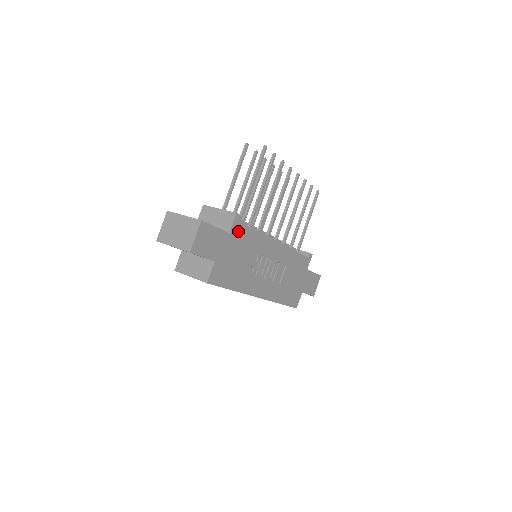
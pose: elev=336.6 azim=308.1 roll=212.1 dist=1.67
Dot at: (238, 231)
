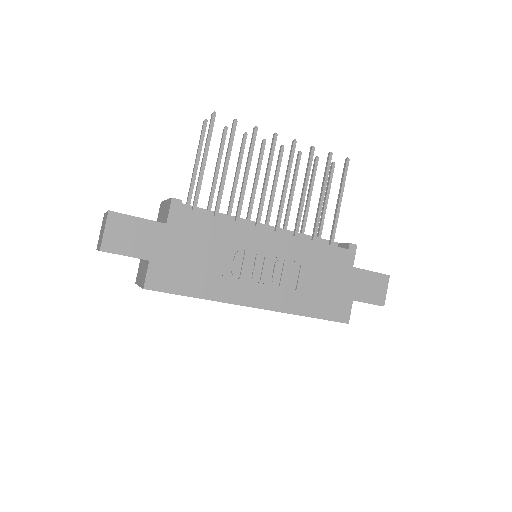
Dot at: (183, 220)
